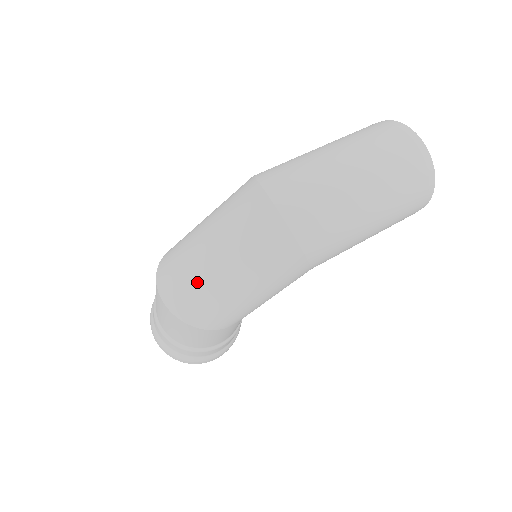
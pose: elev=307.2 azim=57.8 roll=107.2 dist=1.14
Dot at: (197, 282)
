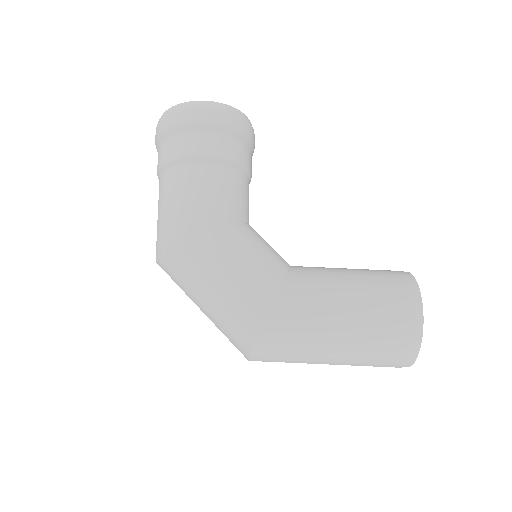
Dot at: occluded
